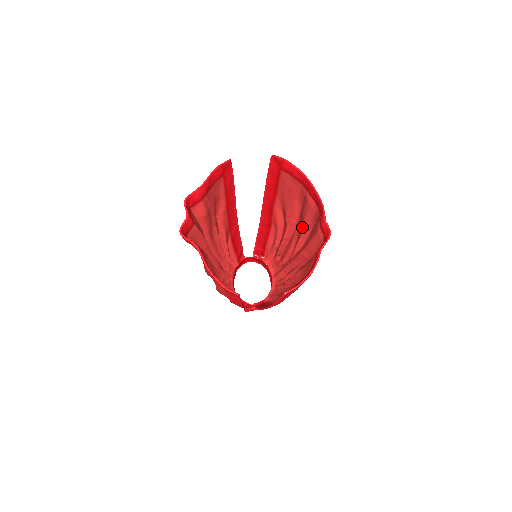
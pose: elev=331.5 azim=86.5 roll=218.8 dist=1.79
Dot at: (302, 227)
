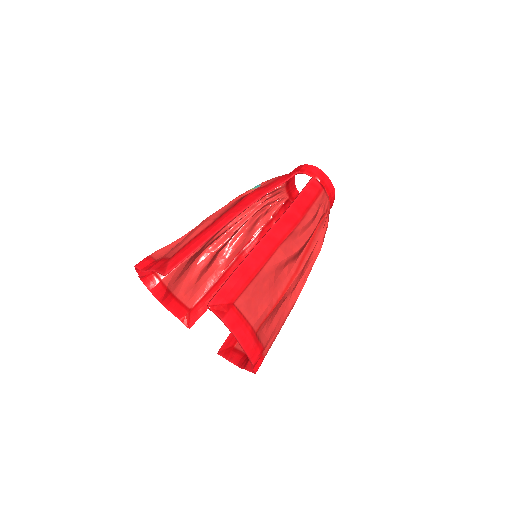
Dot at: (284, 300)
